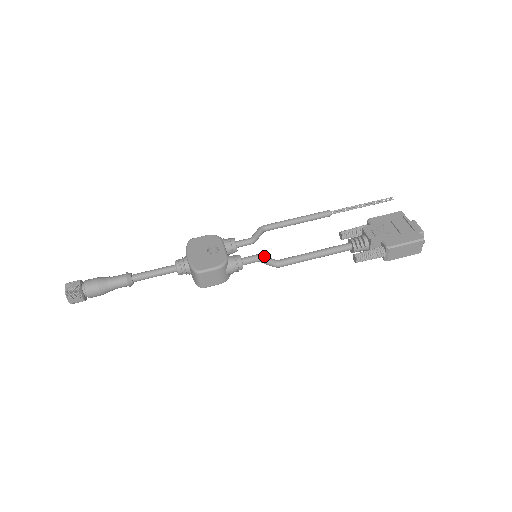
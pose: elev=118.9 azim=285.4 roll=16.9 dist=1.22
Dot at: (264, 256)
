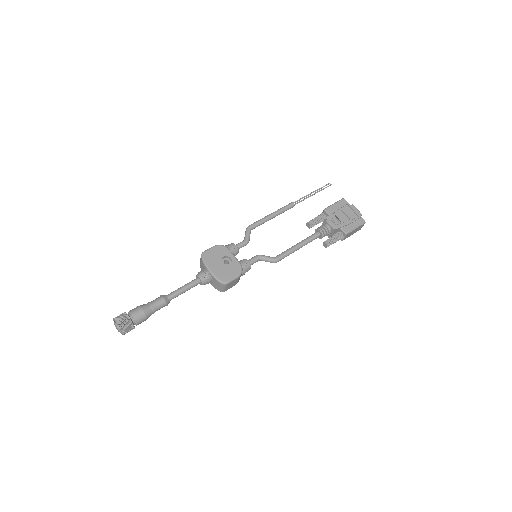
Dot at: (264, 256)
